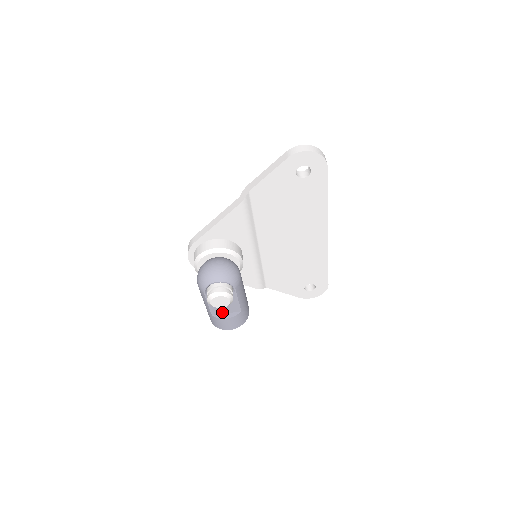
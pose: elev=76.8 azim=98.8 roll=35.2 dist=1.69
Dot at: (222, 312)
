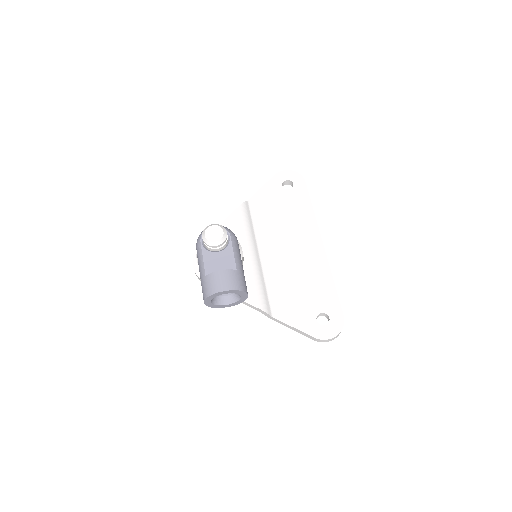
Dot at: occluded
